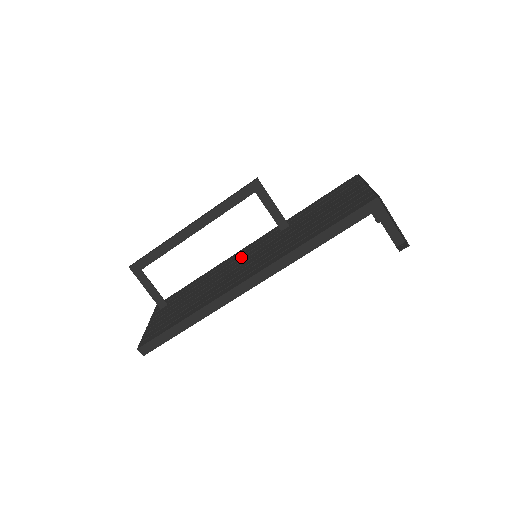
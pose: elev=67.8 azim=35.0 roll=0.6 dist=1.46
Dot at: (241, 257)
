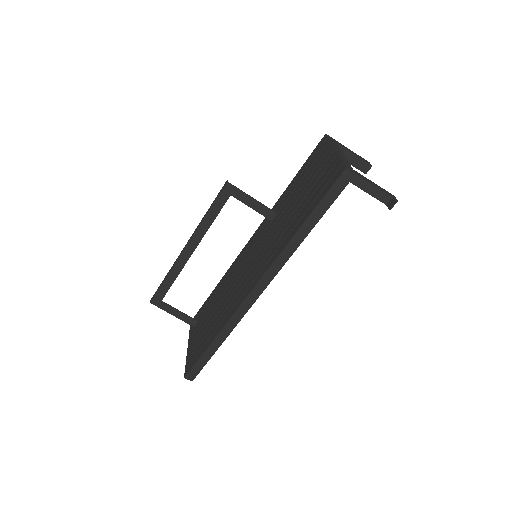
Dot at: (244, 258)
